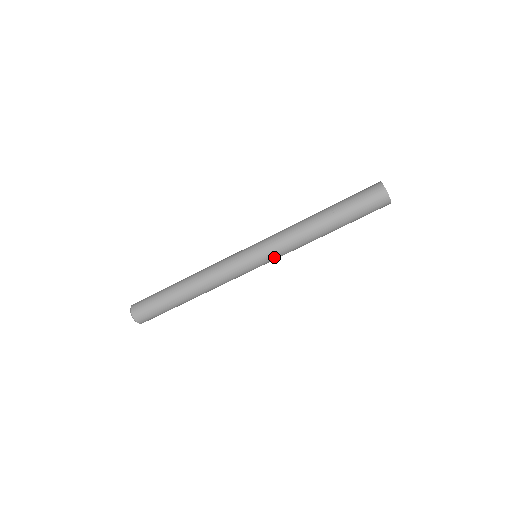
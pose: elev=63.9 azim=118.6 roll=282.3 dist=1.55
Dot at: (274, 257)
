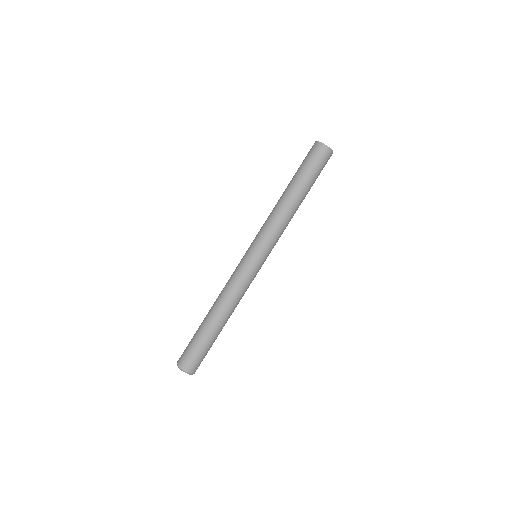
Dot at: (262, 241)
